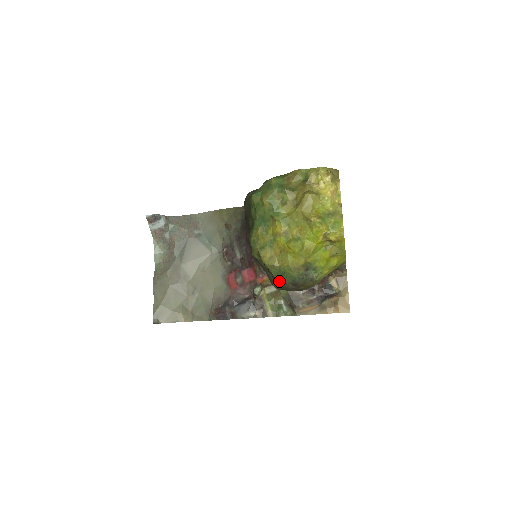
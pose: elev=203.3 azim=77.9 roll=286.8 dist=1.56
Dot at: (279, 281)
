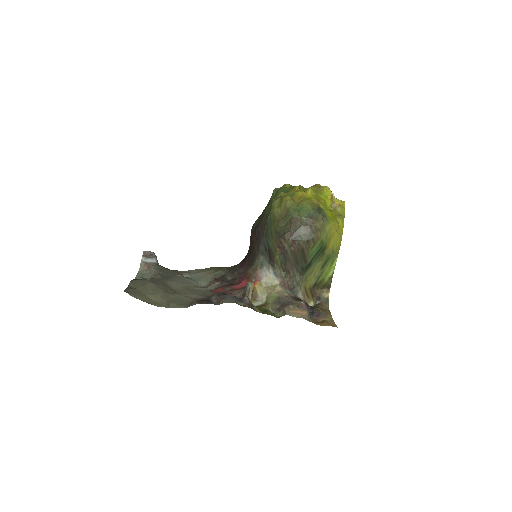
Dot at: (295, 218)
